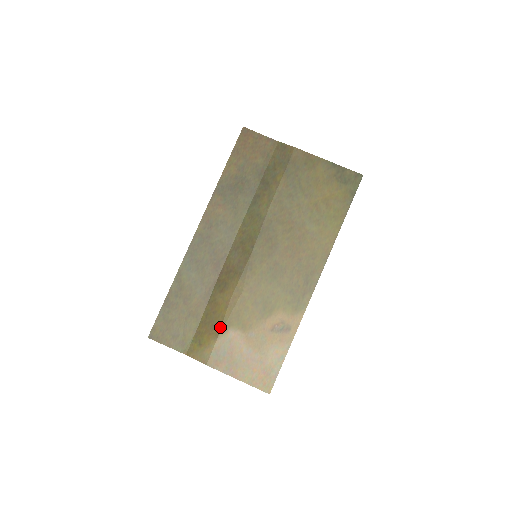
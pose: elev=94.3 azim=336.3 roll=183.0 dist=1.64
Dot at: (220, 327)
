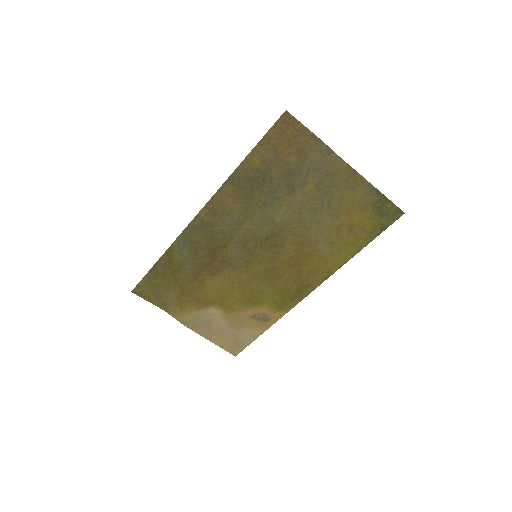
Dot at: (203, 303)
